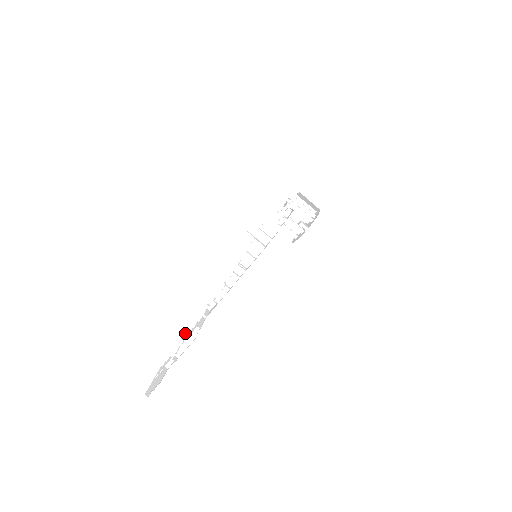
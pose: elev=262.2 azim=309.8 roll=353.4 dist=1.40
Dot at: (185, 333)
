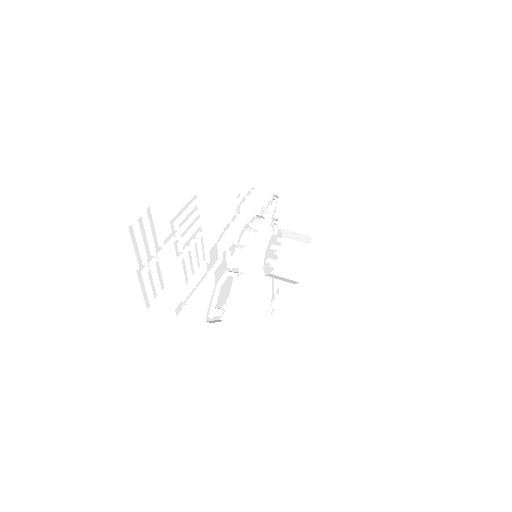
Dot at: (180, 312)
